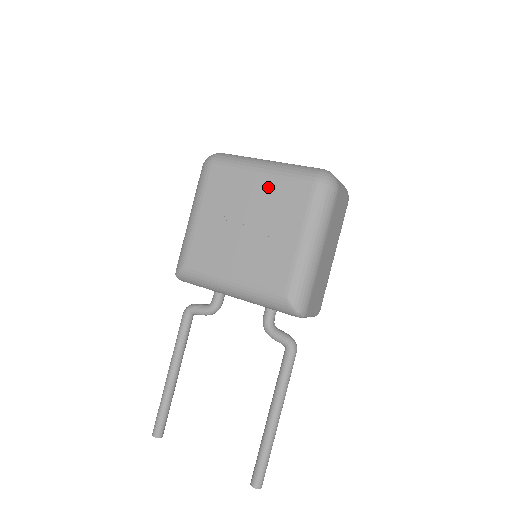
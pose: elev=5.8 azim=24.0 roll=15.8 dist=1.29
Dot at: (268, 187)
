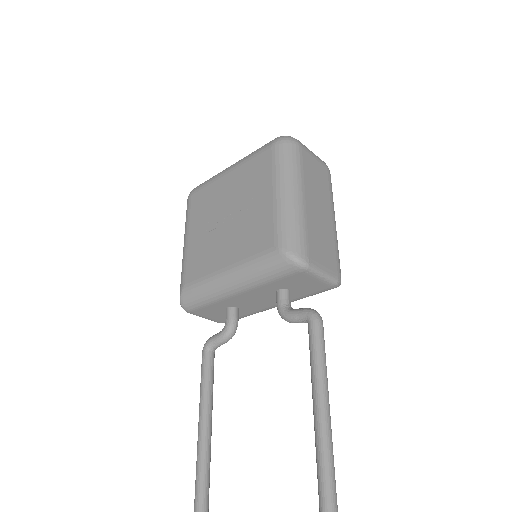
Dot at: (237, 175)
